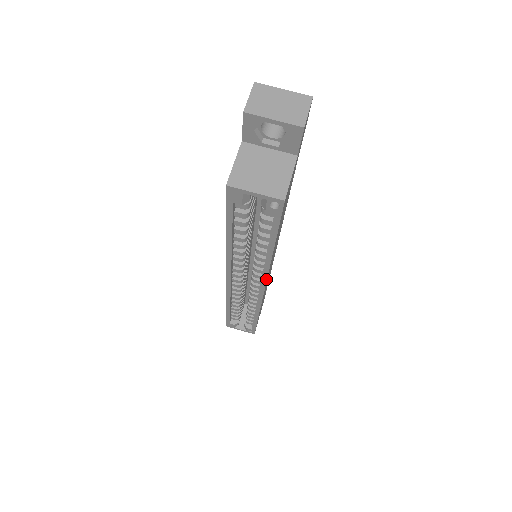
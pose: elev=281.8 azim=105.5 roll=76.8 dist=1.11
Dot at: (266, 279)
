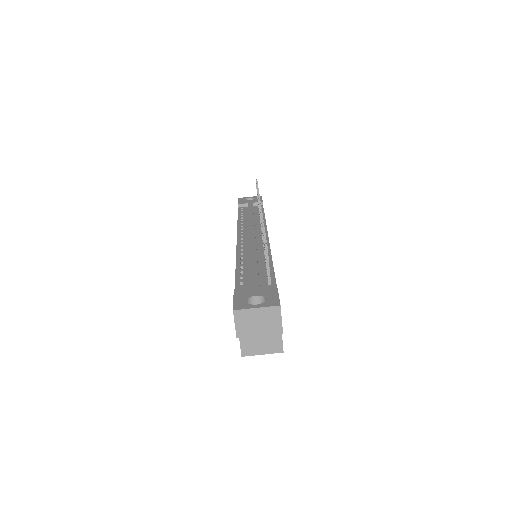
Dot at: occluded
